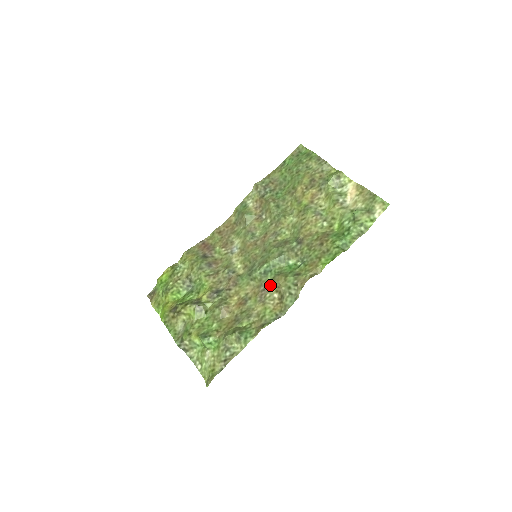
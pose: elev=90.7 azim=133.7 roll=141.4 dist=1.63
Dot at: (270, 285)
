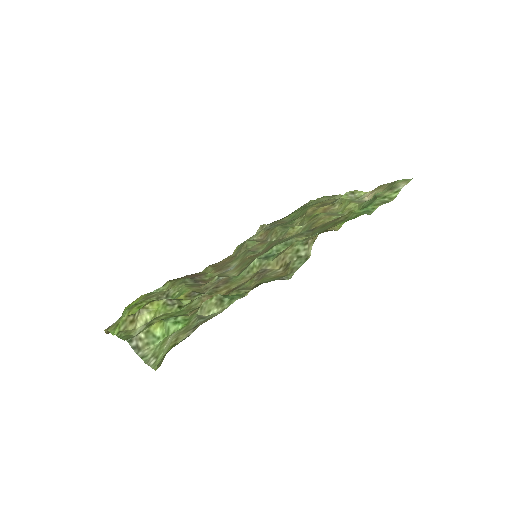
Dot at: (272, 265)
